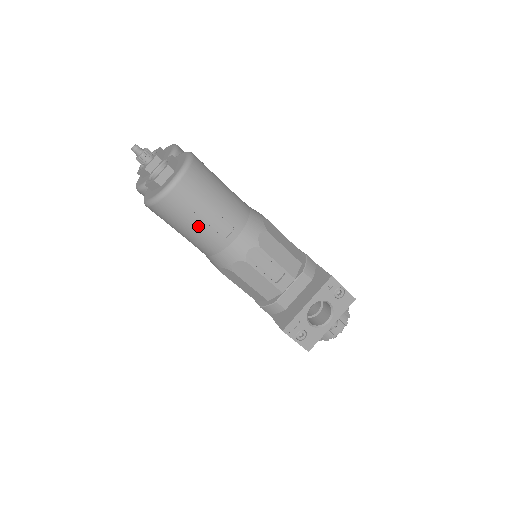
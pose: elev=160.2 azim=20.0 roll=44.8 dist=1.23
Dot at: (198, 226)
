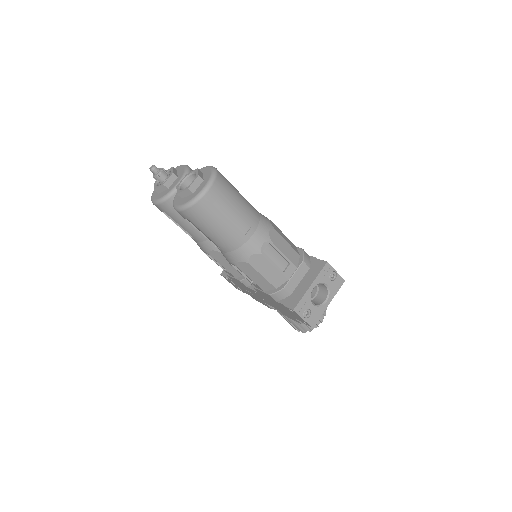
Dot at: (224, 225)
